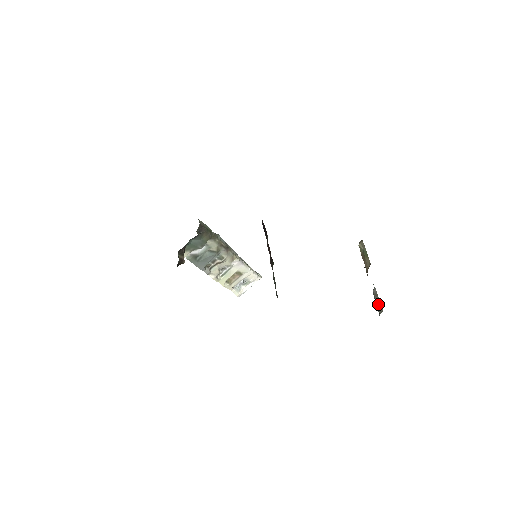
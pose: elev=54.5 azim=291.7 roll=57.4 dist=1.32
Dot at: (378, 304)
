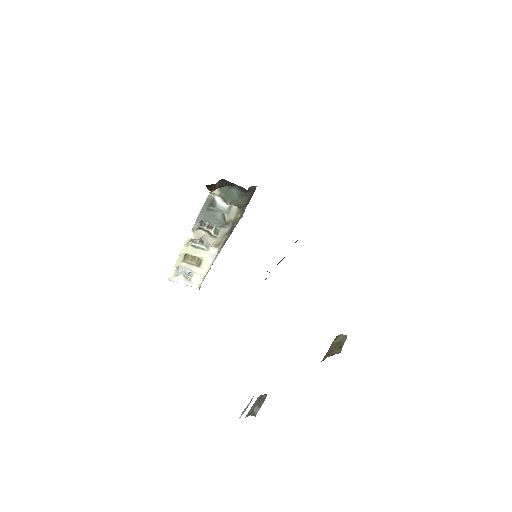
Dot at: (257, 407)
